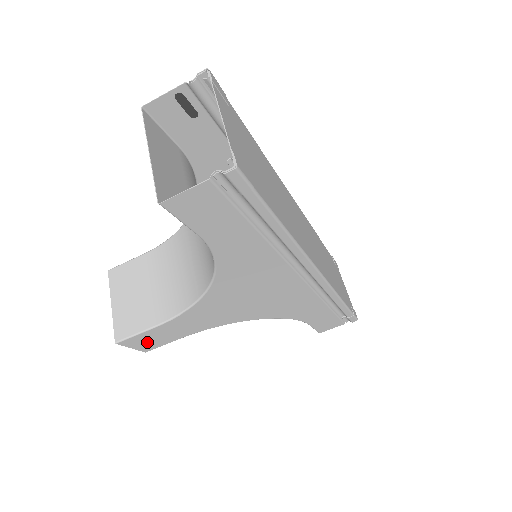
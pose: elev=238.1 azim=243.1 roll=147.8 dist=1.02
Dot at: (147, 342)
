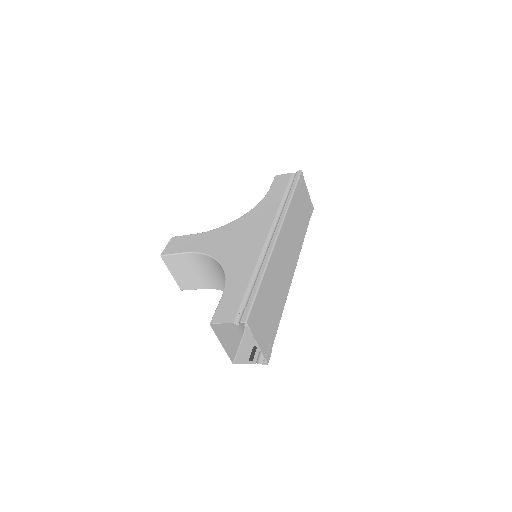
Dot at: occluded
